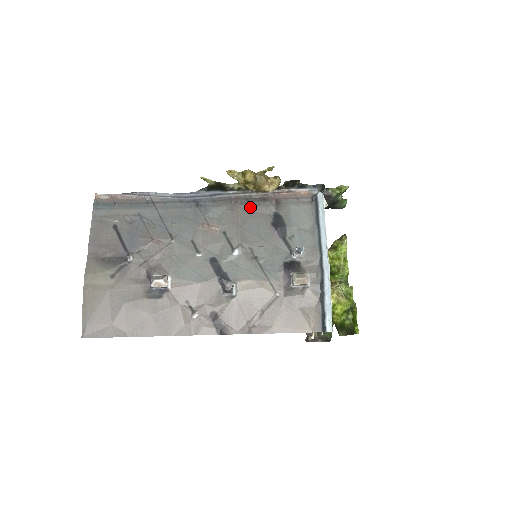
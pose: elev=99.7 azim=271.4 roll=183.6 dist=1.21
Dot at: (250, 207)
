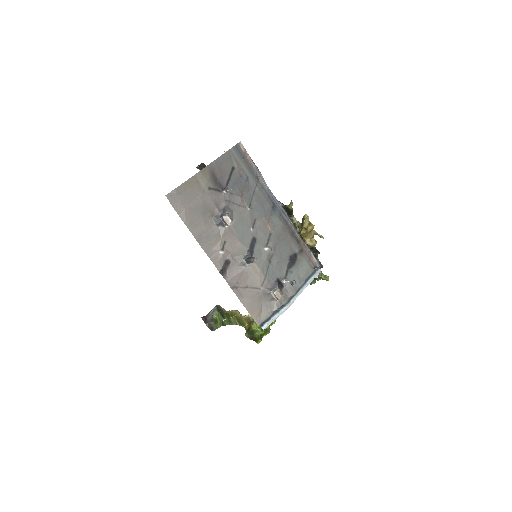
Dot at: (290, 237)
